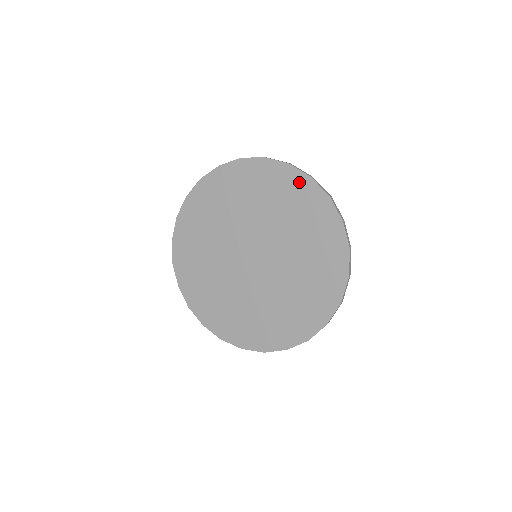
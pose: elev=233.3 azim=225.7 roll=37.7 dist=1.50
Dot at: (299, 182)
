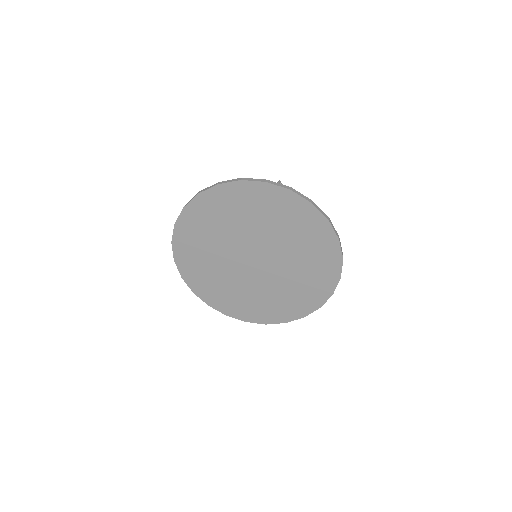
Dot at: (300, 206)
